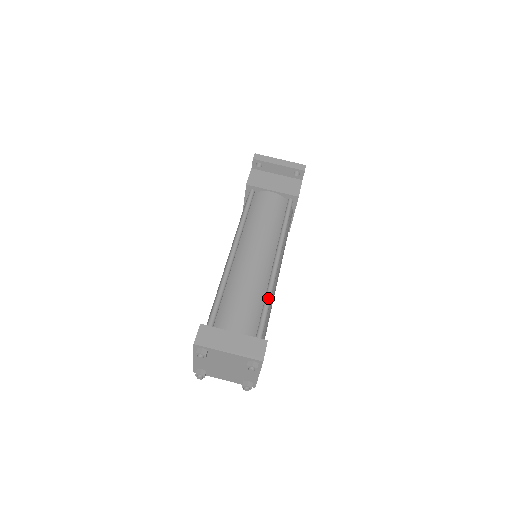
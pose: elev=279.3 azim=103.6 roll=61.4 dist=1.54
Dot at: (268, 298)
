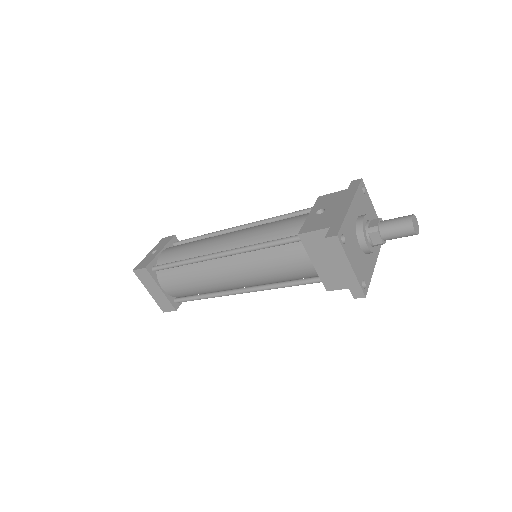
Dot at: (206, 298)
